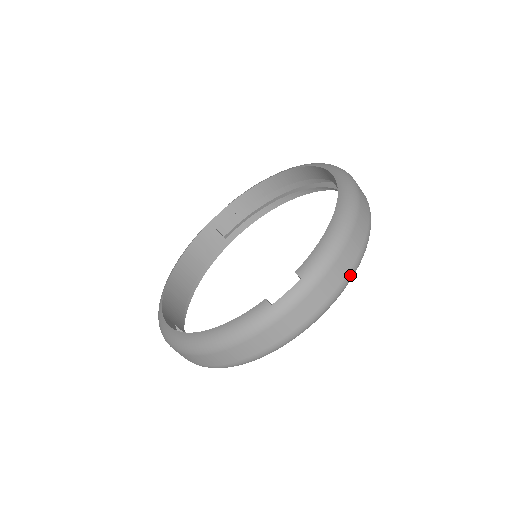
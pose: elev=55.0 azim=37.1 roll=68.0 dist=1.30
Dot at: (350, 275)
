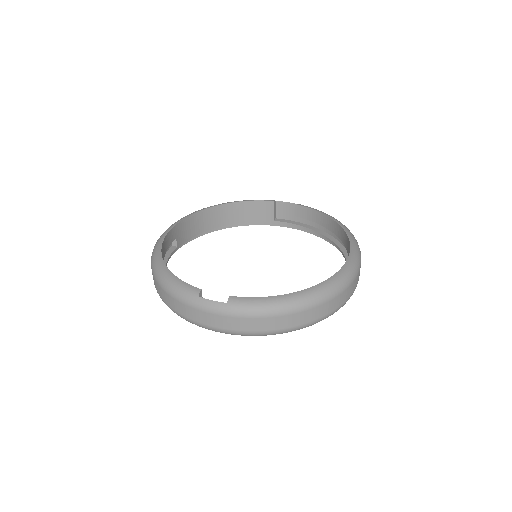
Dot at: (260, 333)
